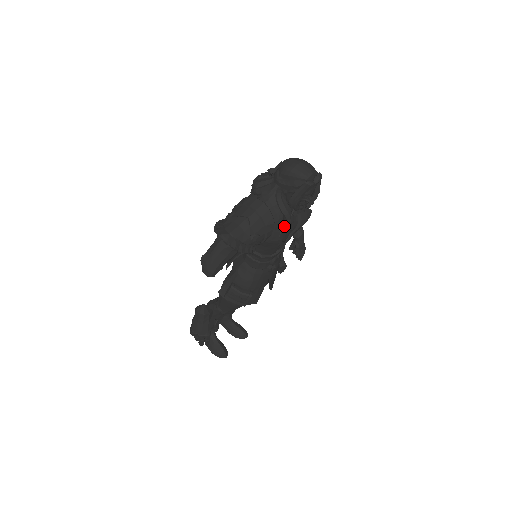
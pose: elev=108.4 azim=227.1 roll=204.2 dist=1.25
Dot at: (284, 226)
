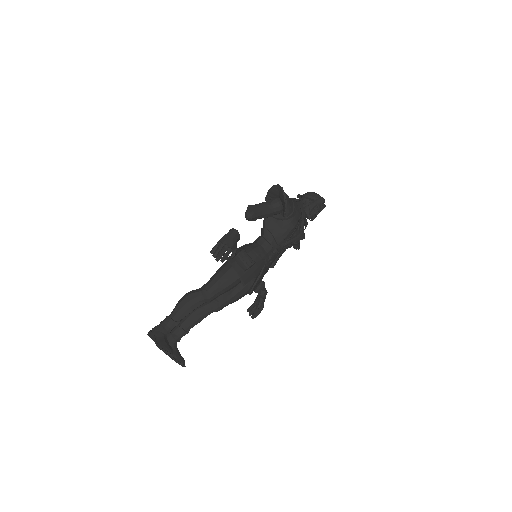
Dot at: (300, 218)
